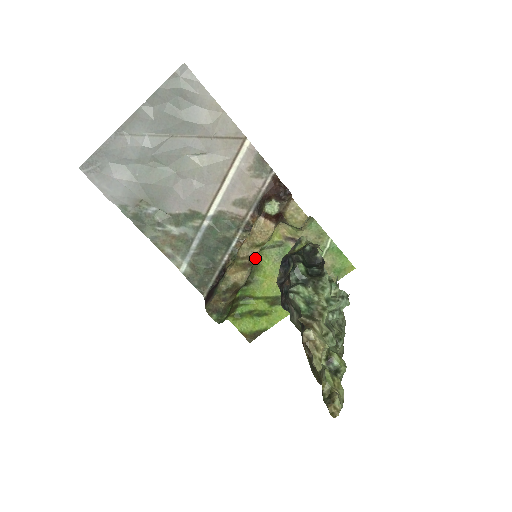
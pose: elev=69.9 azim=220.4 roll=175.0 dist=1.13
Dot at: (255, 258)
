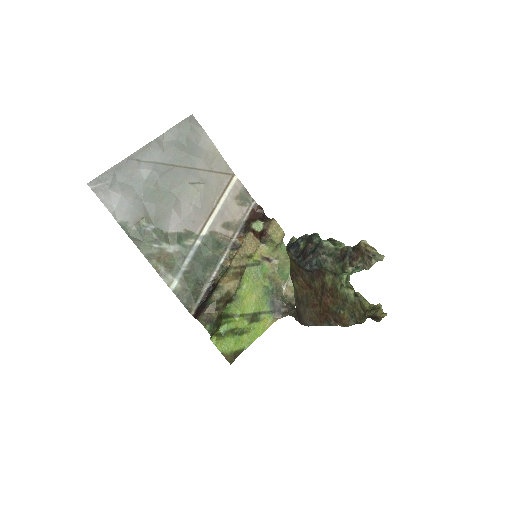
Dot at: occluded
